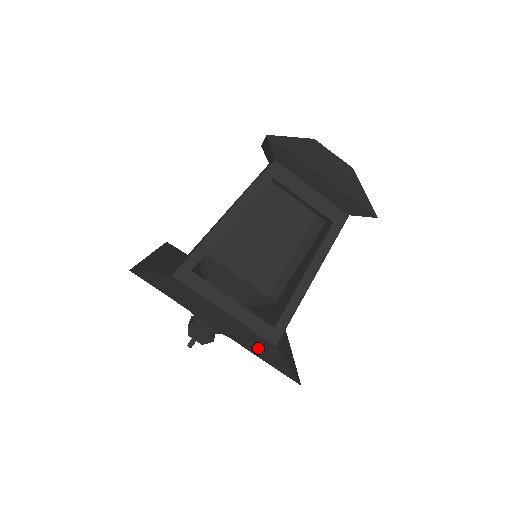
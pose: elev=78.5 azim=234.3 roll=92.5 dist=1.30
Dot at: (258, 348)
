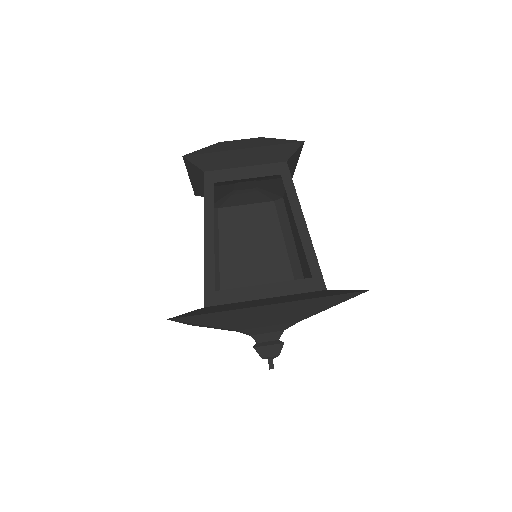
Dot at: (313, 296)
